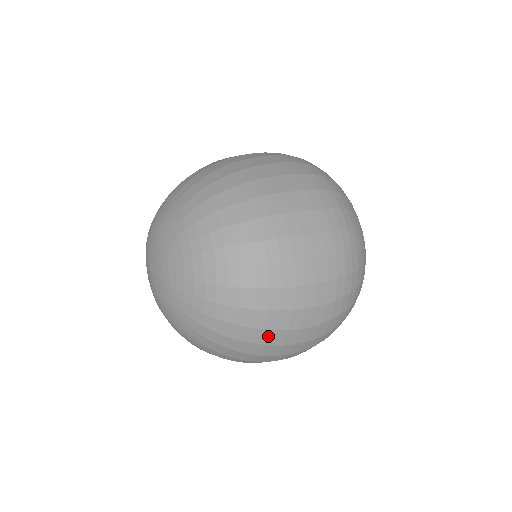
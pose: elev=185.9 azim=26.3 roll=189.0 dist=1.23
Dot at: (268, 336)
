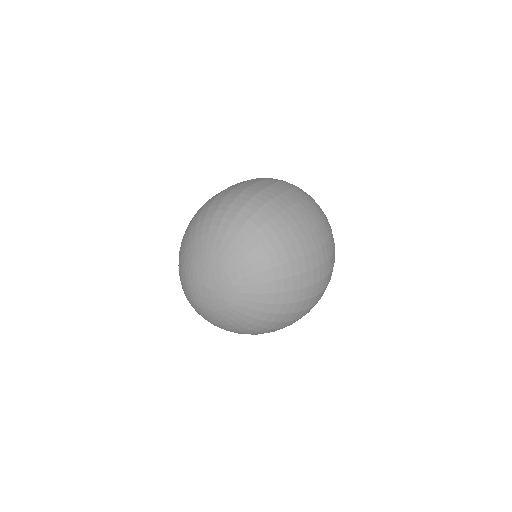
Dot at: (296, 230)
